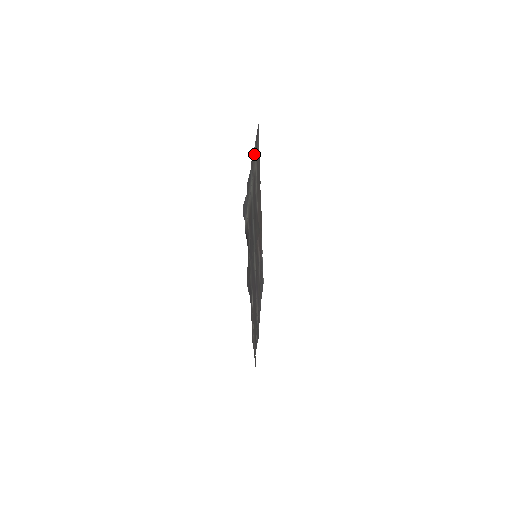
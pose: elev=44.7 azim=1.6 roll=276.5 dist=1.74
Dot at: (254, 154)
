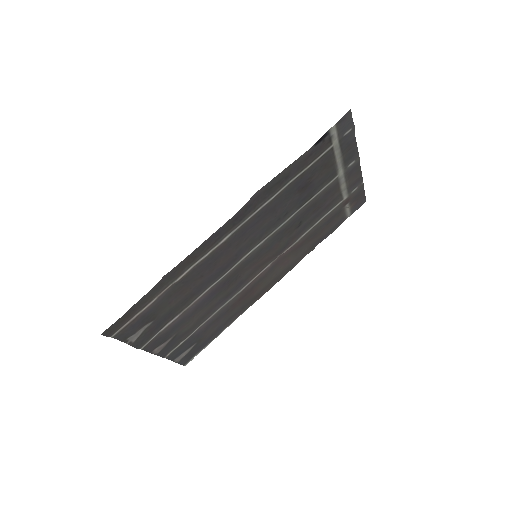
Dot at: (355, 184)
